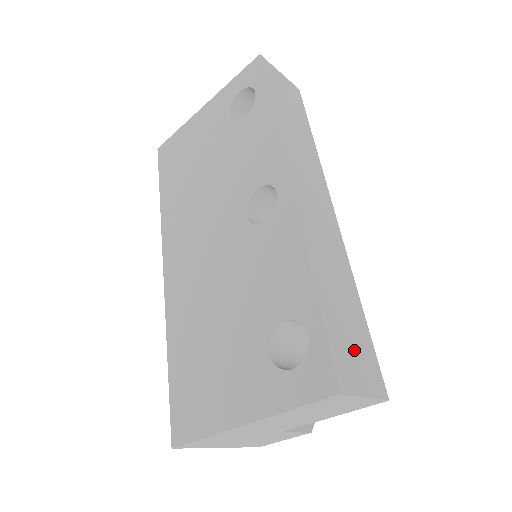
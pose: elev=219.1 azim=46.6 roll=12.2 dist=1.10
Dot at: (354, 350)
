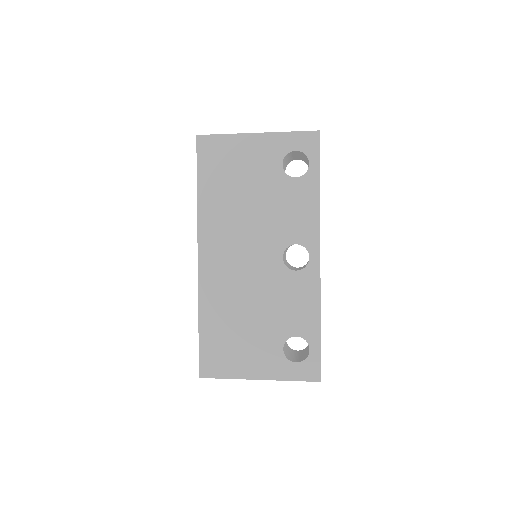
Dot at: occluded
